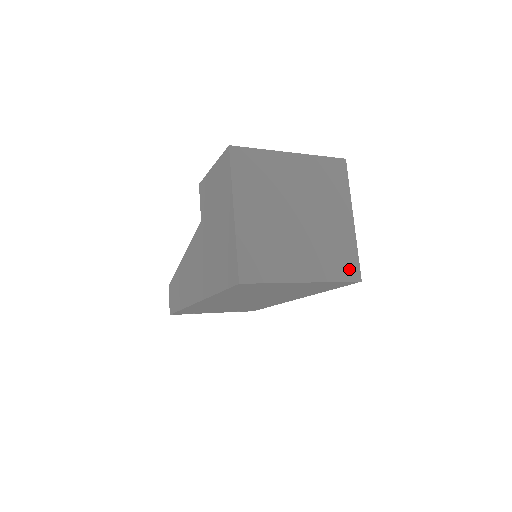
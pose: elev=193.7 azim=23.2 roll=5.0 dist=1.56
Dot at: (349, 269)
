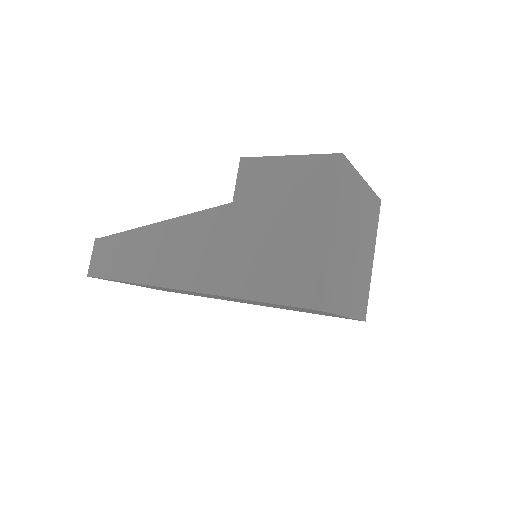
Dot at: (363, 308)
